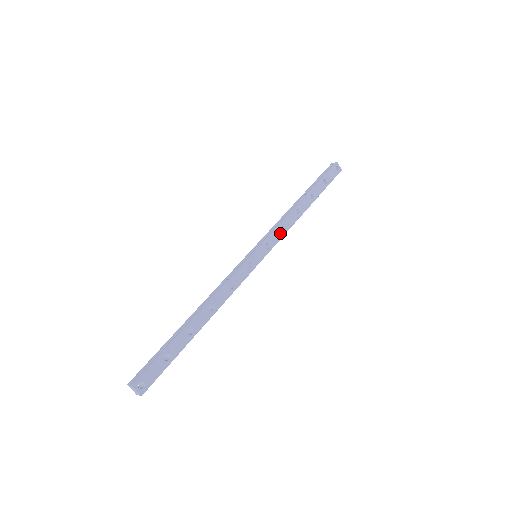
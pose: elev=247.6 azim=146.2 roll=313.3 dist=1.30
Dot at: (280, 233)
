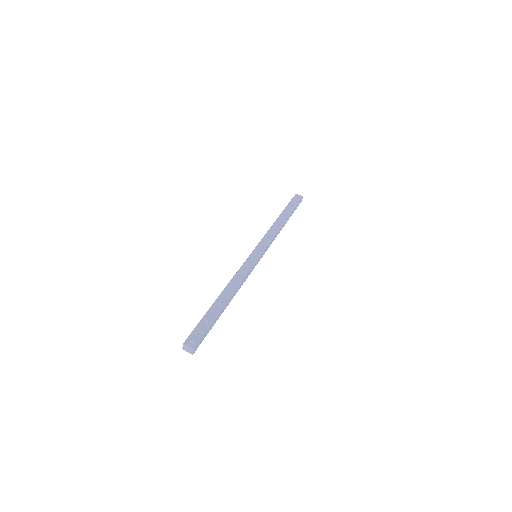
Dot at: (269, 238)
